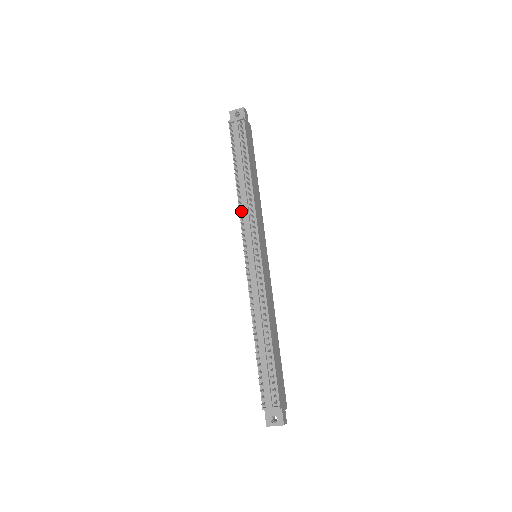
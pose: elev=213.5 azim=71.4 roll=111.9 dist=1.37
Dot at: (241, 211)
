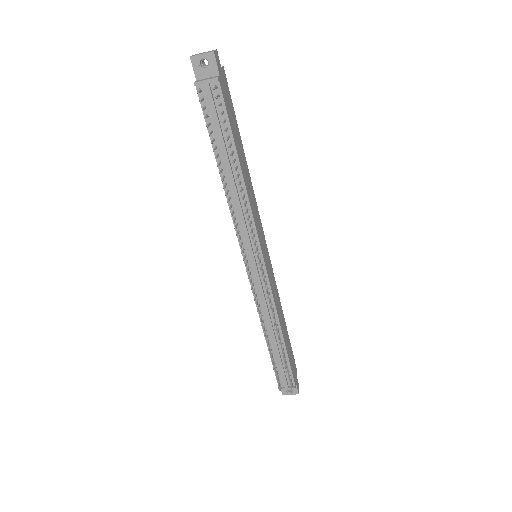
Dot at: (233, 214)
